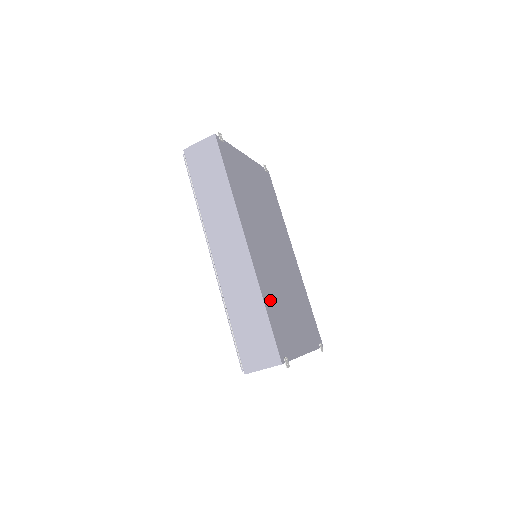
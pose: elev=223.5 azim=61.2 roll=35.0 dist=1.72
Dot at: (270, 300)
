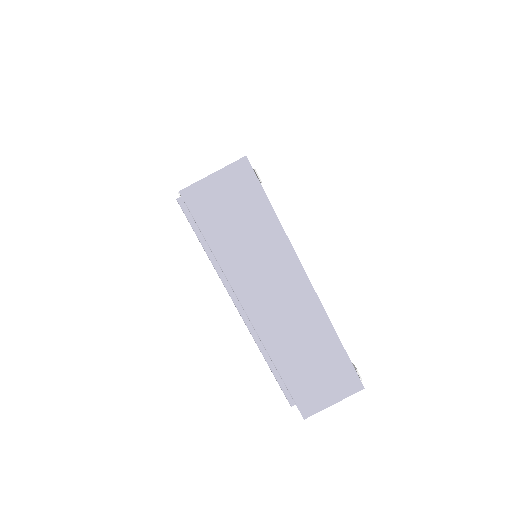
Dot at: occluded
